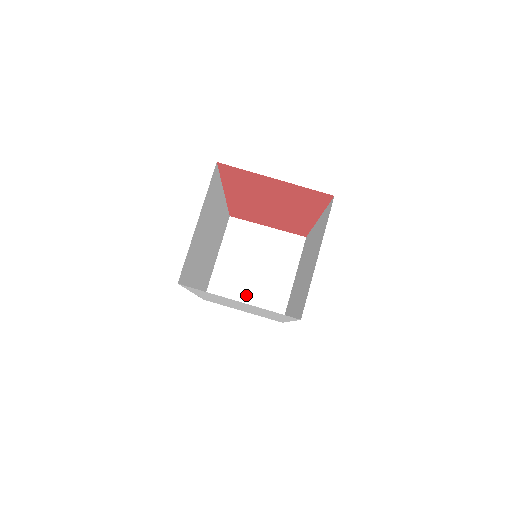
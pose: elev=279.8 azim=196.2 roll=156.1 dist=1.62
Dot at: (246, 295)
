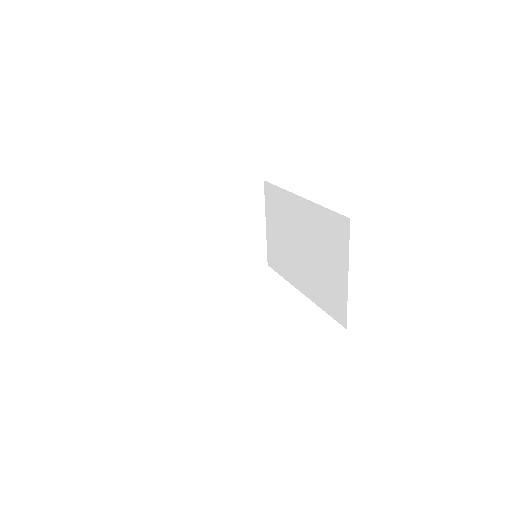
Dot at: (228, 258)
